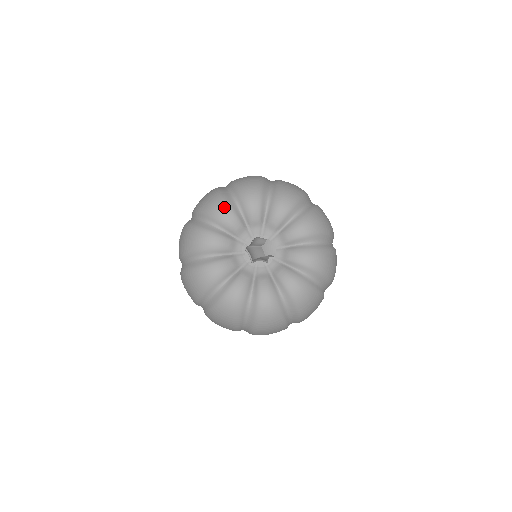
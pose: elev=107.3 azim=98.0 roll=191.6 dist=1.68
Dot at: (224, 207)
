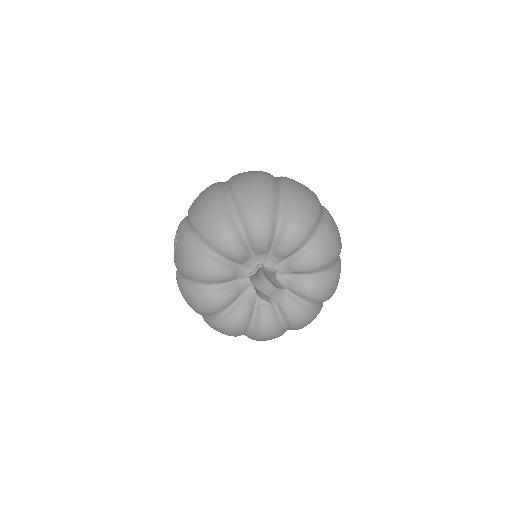
Dot at: (228, 238)
